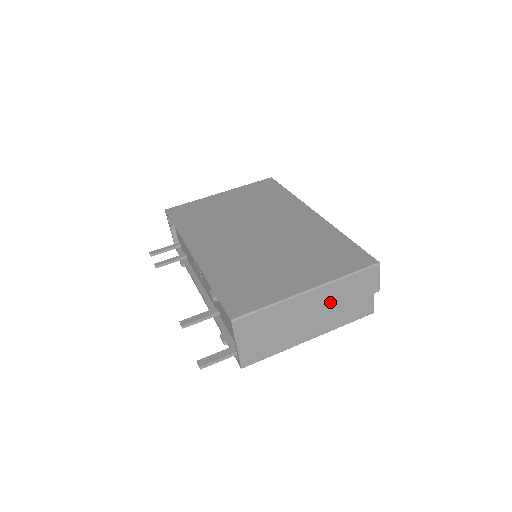
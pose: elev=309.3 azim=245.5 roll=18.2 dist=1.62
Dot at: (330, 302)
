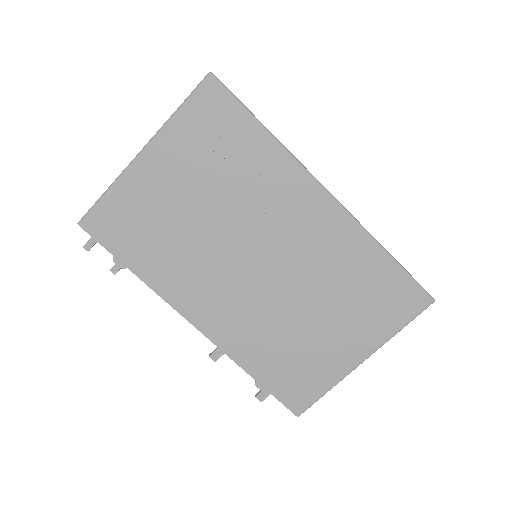
Dot at: occluded
